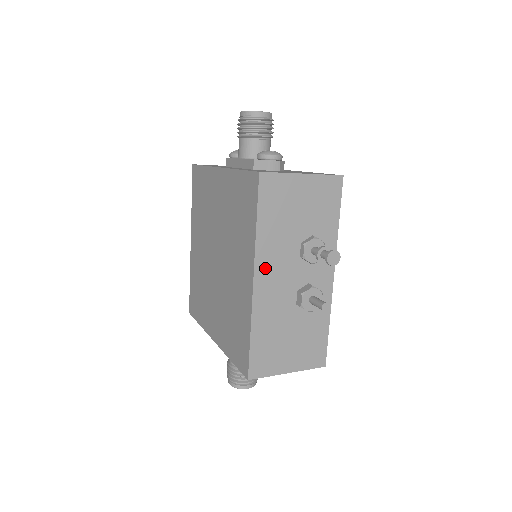
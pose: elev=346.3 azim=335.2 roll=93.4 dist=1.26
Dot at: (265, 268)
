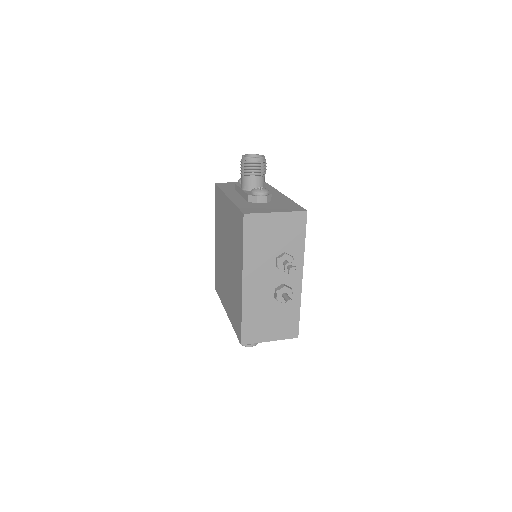
Dot at: (250, 275)
